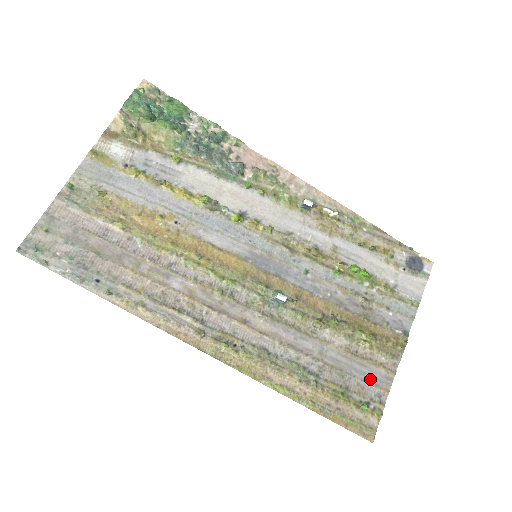
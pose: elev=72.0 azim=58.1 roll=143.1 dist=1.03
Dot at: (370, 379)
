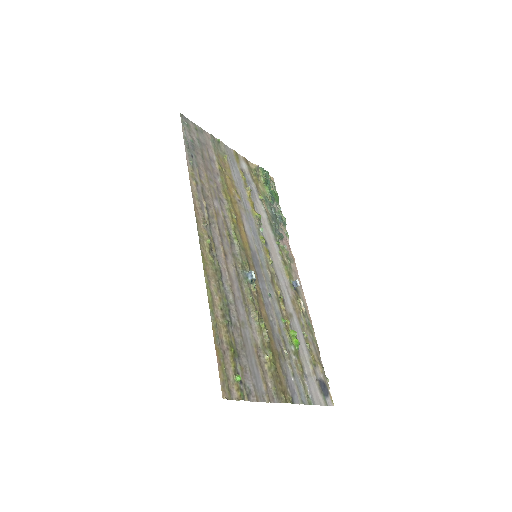
Dot at: (254, 377)
